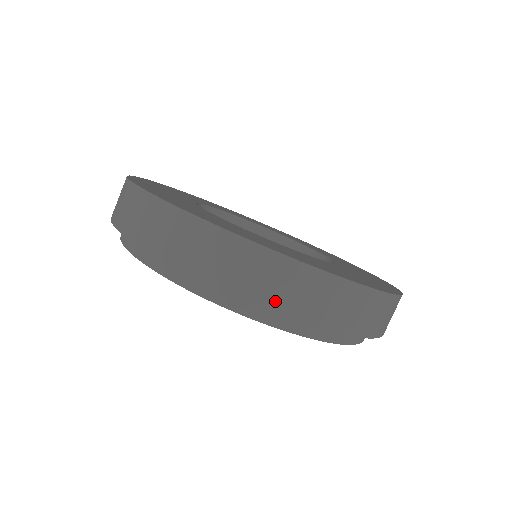
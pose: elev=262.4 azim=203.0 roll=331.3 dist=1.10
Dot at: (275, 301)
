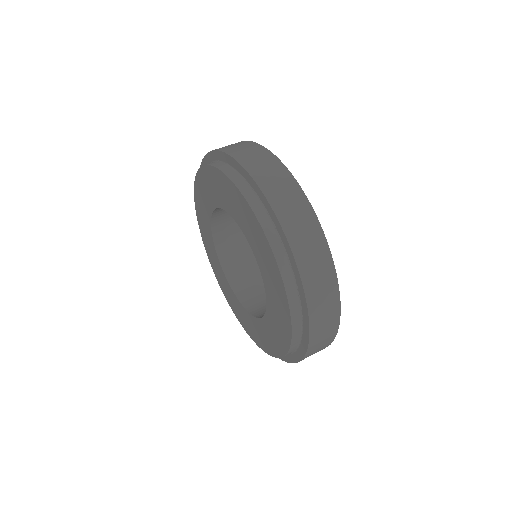
Dot at: (307, 272)
